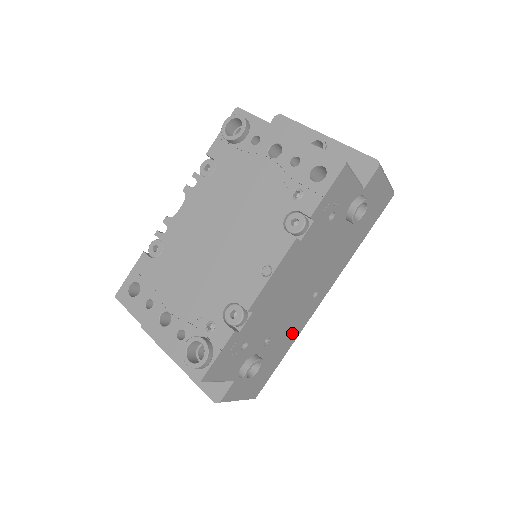
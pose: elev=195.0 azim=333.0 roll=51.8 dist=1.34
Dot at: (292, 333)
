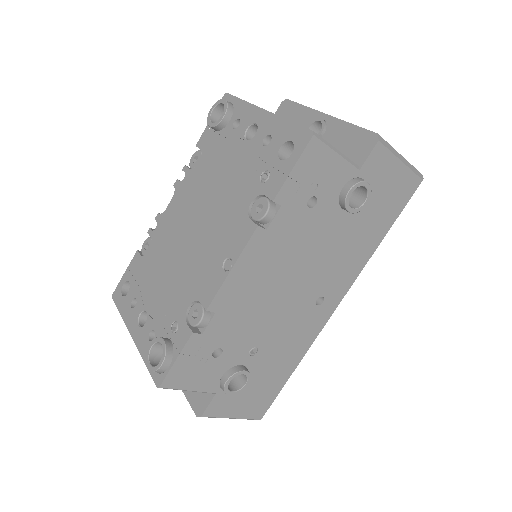
Dot at: (296, 346)
